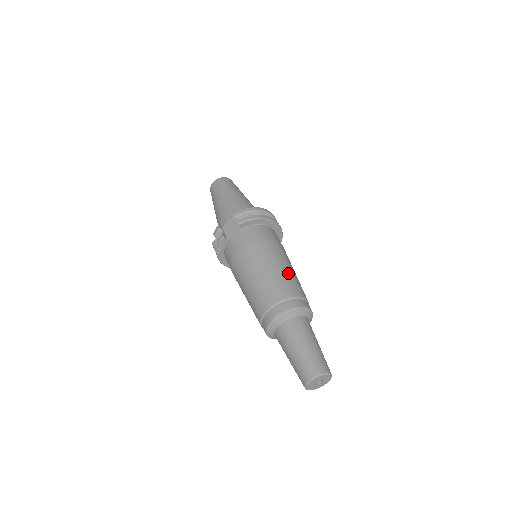
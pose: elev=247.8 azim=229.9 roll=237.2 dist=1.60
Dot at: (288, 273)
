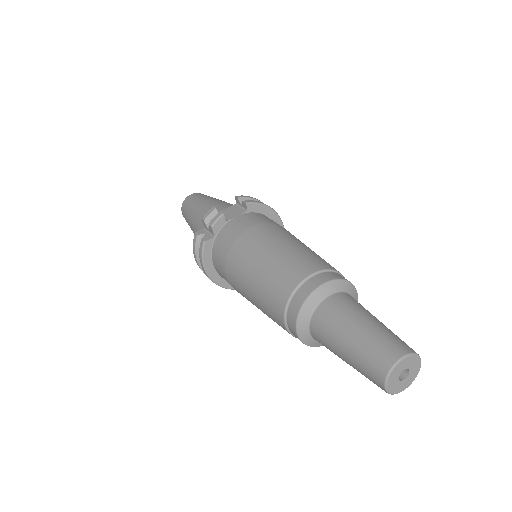
Dot at: occluded
